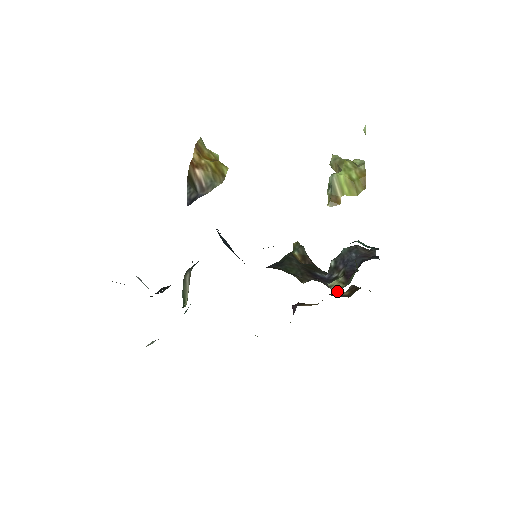
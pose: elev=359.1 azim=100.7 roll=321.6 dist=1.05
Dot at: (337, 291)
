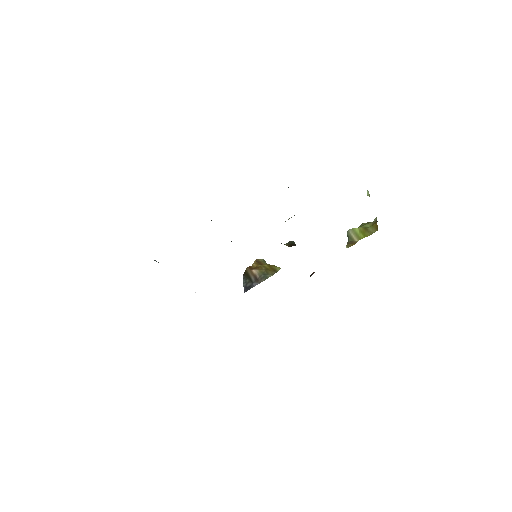
Dot at: occluded
